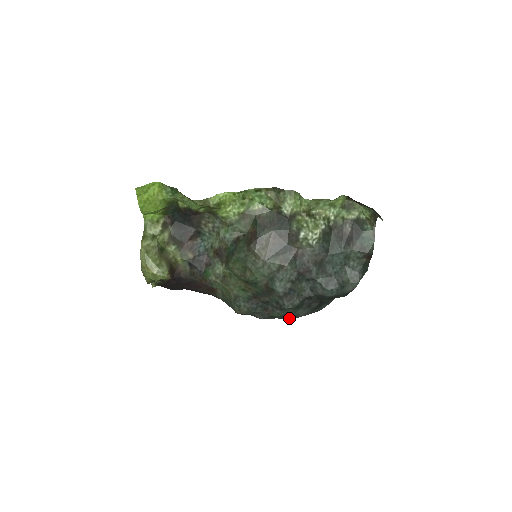
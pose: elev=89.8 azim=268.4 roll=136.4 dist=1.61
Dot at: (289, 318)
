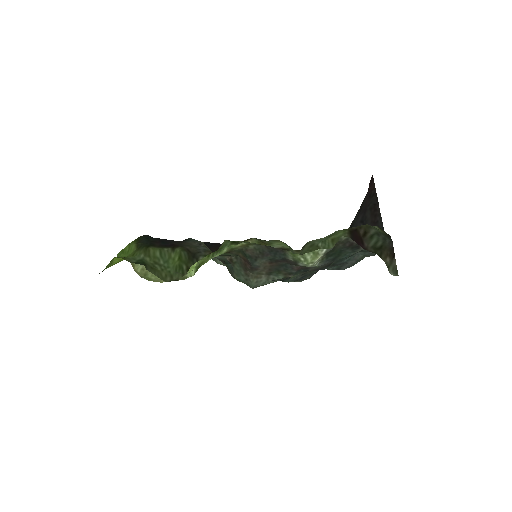
Dot at: occluded
